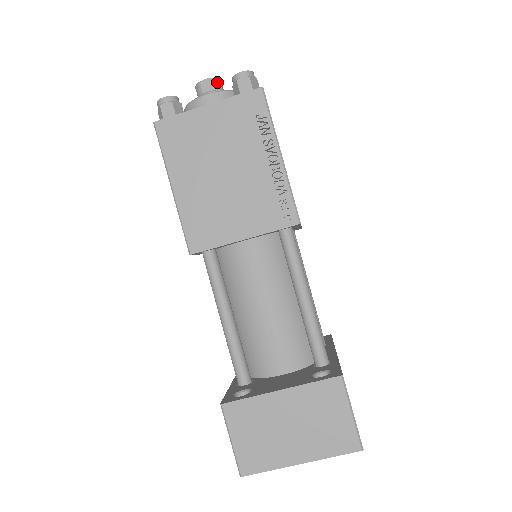
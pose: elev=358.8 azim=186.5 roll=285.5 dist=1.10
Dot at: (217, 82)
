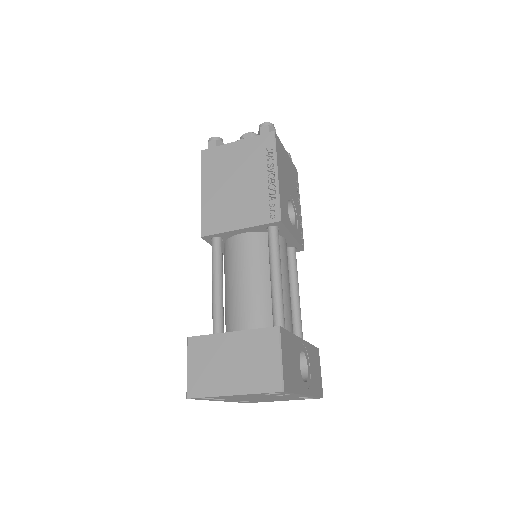
Dot at: (254, 135)
